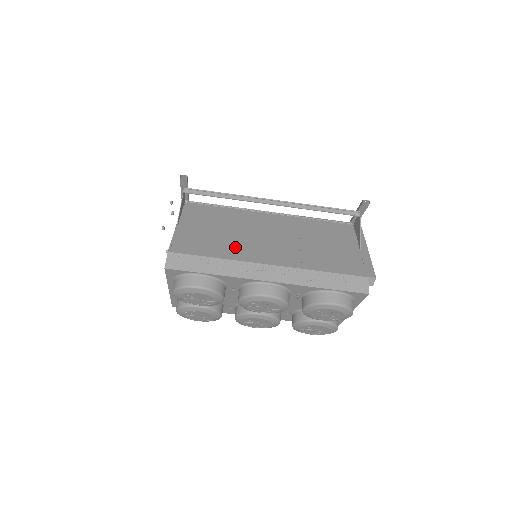
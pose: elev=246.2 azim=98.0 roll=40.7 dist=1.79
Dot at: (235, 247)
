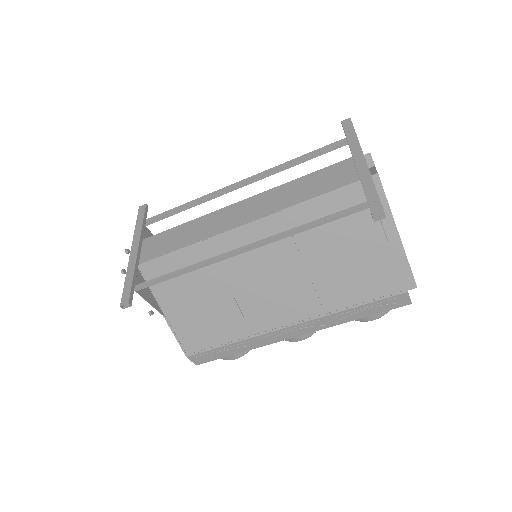
Dot at: (240, 317)
